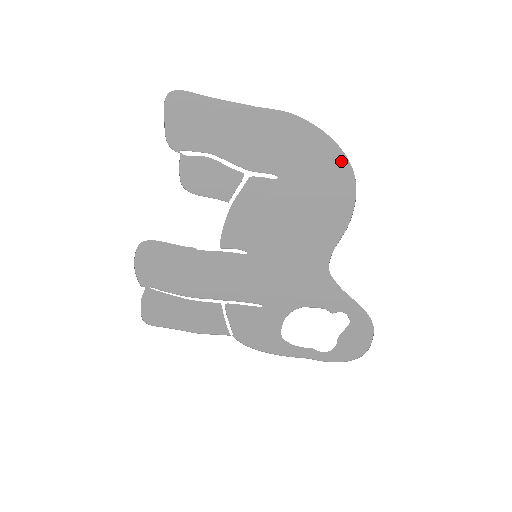
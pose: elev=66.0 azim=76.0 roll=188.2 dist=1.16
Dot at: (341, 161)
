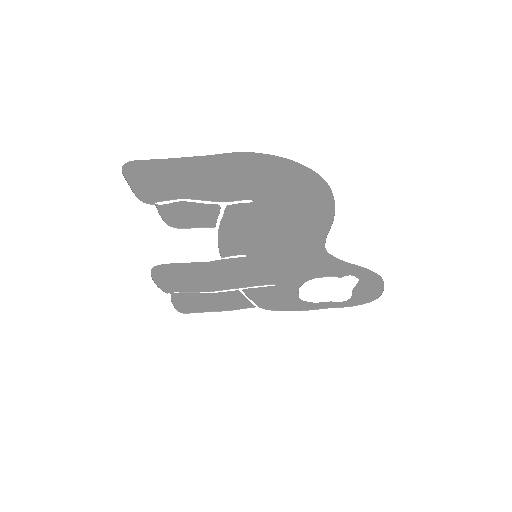
Dot at: (309, 175)
